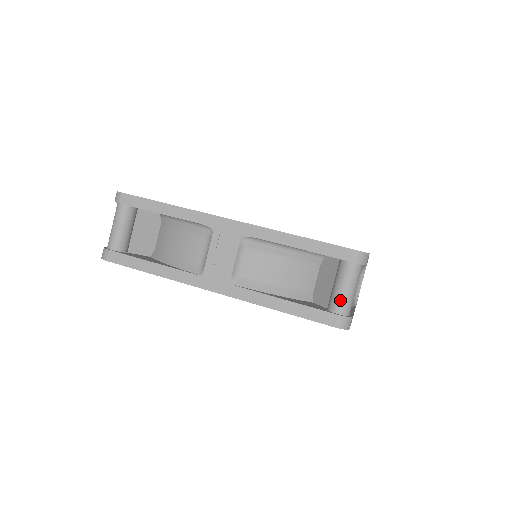
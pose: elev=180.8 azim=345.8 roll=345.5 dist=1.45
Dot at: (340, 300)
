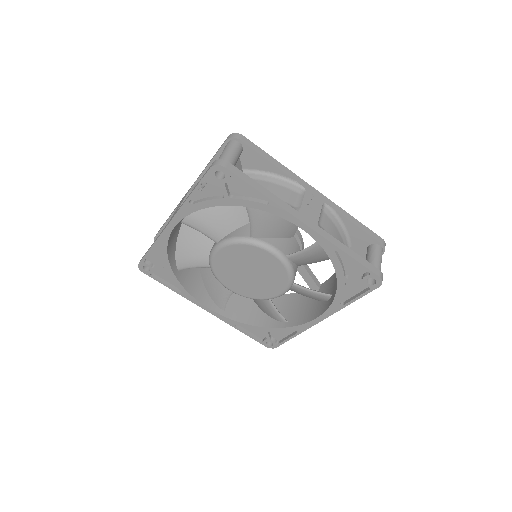
Dot at: (378, 264)
